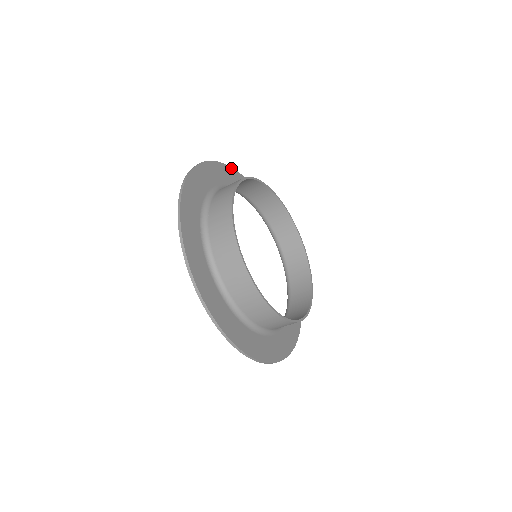
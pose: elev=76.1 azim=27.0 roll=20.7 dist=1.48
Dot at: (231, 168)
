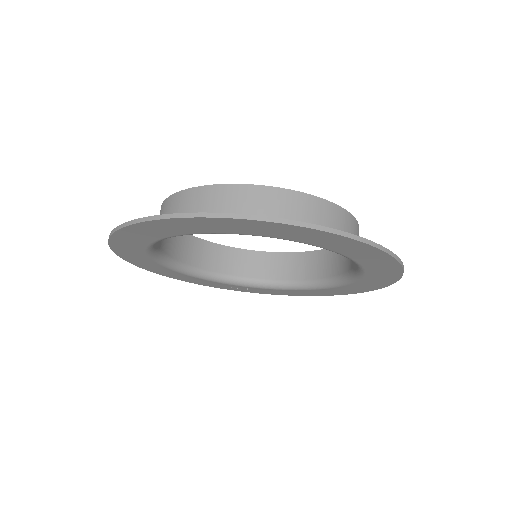
Dot at: occluded
